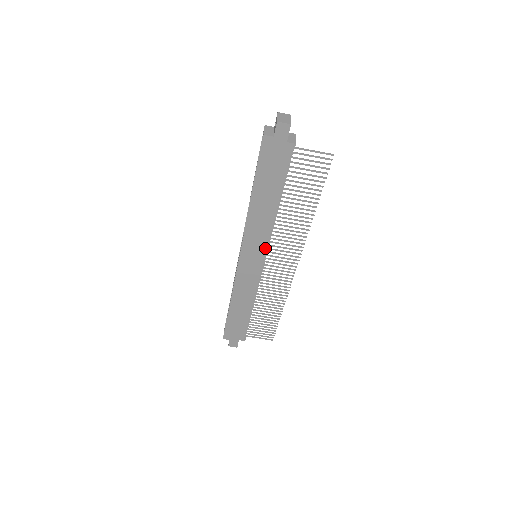
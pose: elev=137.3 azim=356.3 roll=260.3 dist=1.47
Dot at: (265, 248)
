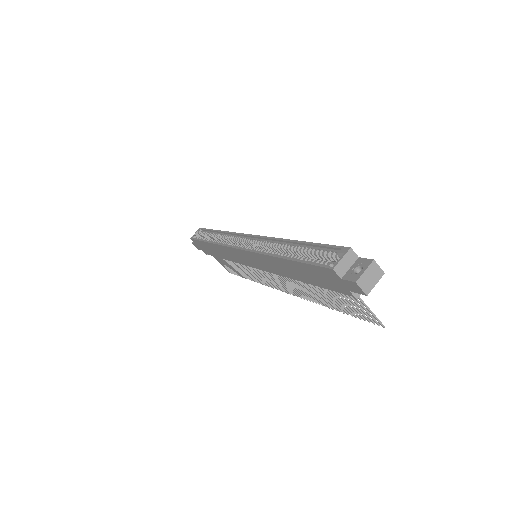
Dot at: (265, 270)
